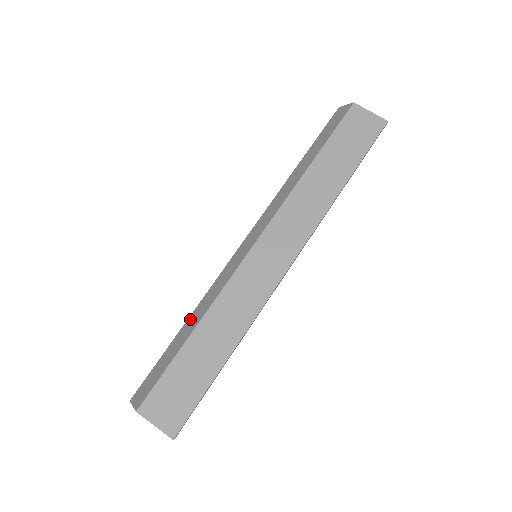
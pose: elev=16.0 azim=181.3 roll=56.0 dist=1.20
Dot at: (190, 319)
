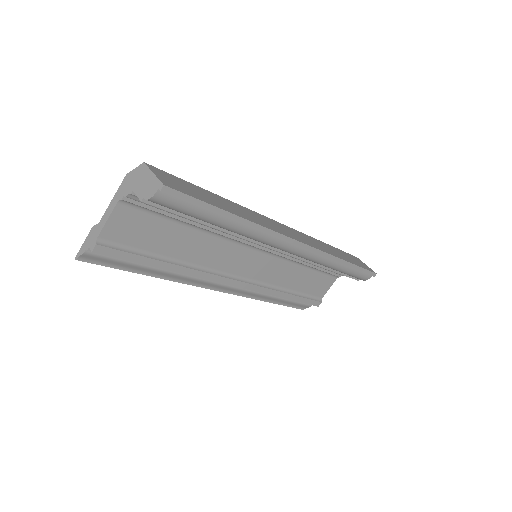
Dot at: occluded
